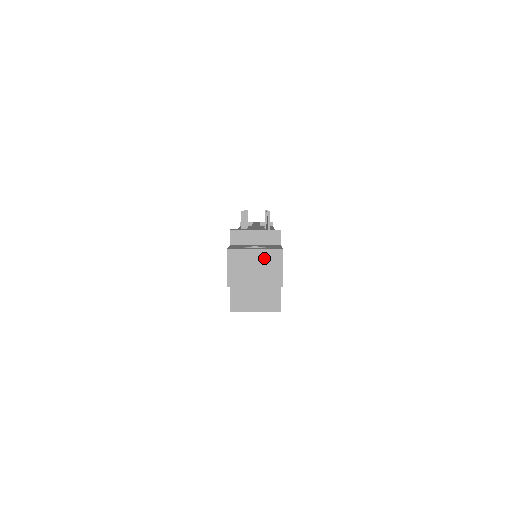
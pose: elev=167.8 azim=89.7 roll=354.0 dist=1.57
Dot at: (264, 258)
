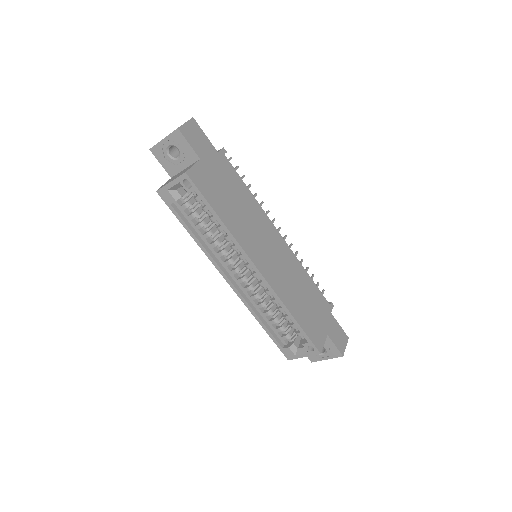
Dot at: occluded
